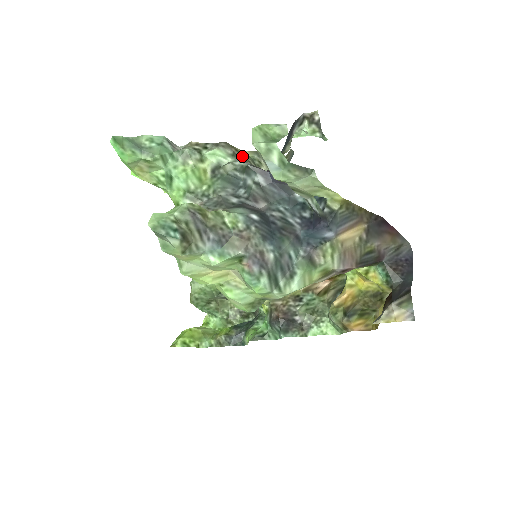
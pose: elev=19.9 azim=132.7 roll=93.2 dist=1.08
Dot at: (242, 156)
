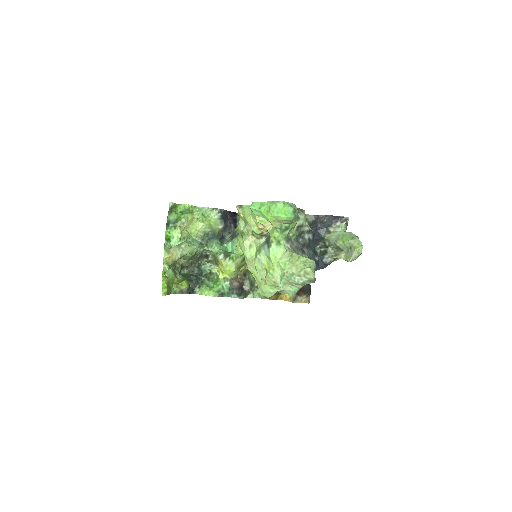
Dot at: occluded
